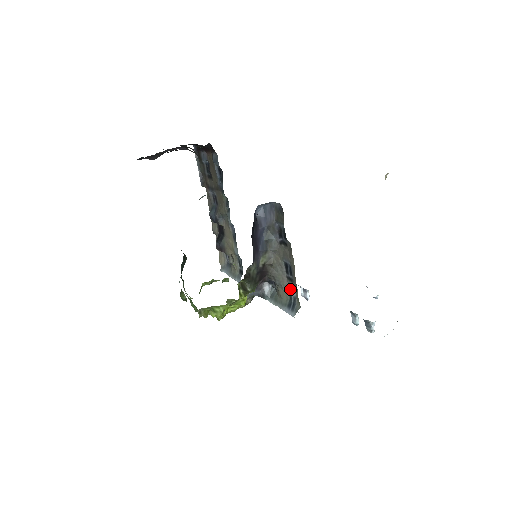
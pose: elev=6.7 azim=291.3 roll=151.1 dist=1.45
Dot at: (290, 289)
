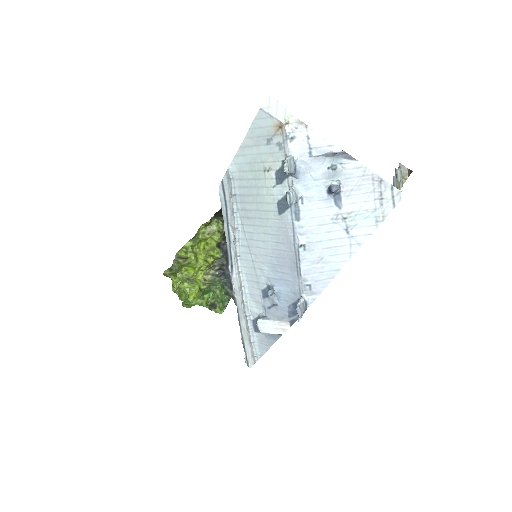
Dot at: occluded
